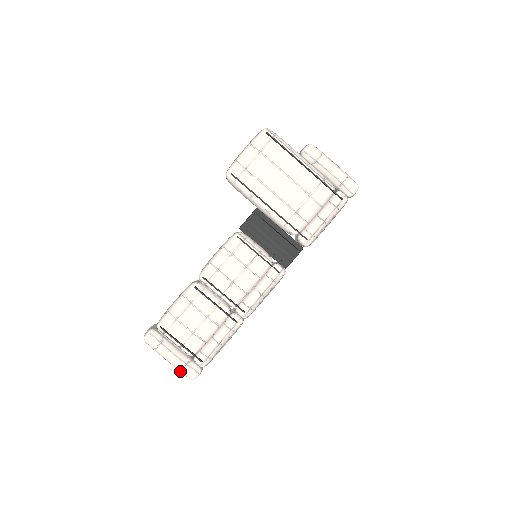
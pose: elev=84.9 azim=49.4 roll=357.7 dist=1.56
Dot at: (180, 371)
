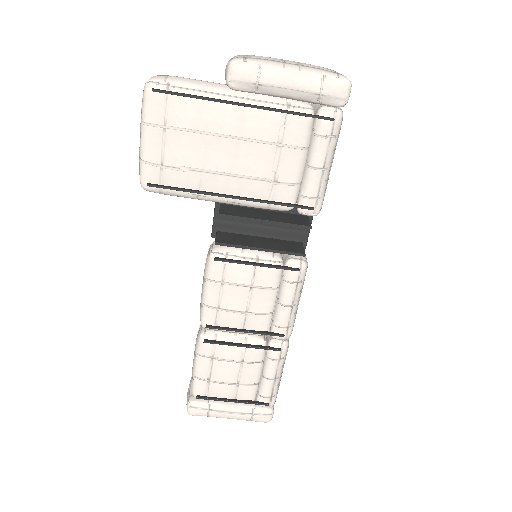
Dot at: occluded
